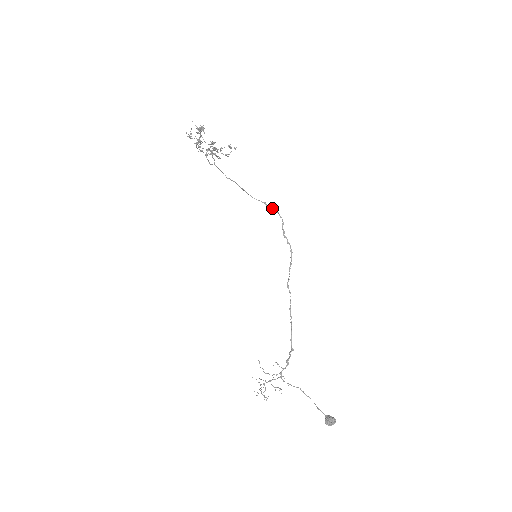
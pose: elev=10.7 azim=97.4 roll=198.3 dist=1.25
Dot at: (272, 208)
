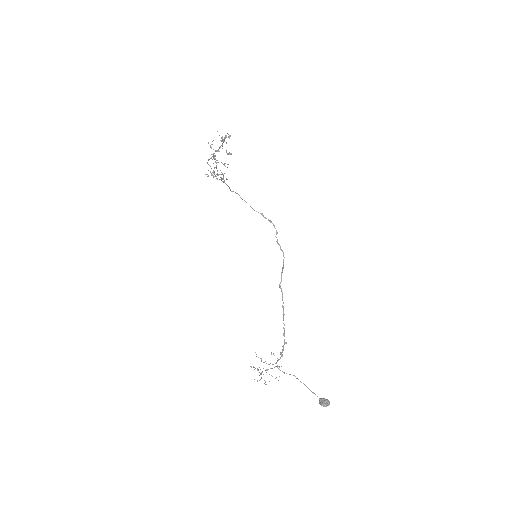
Dot at: (268, 219)
